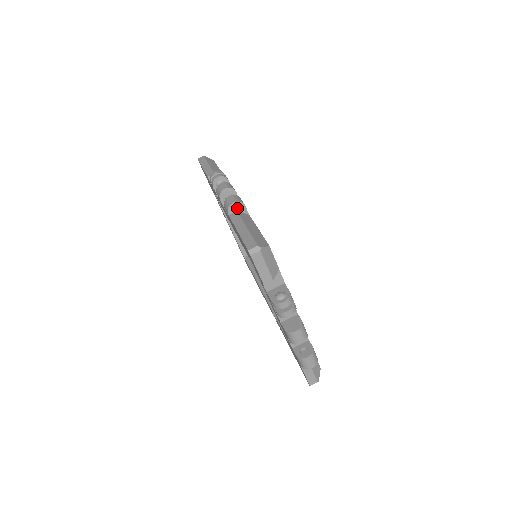
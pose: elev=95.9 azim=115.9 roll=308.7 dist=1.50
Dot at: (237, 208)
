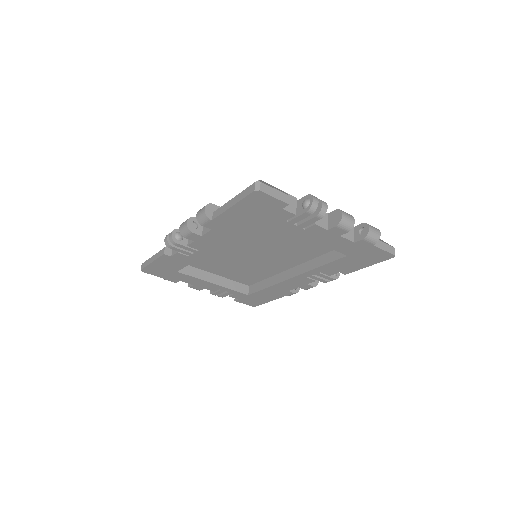
Dot at: (211, 210)
